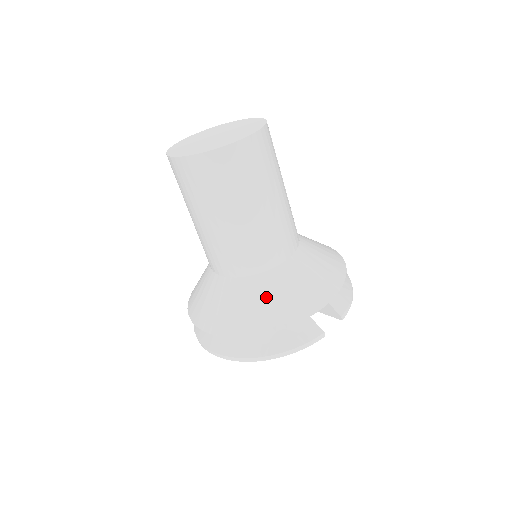
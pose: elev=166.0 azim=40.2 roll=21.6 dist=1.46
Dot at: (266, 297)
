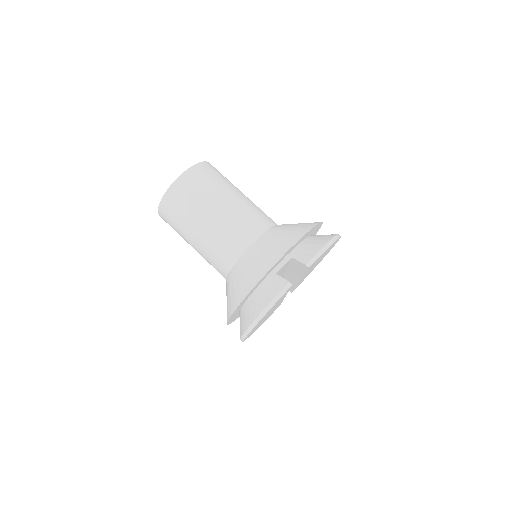
Dot at: (241, 275)
